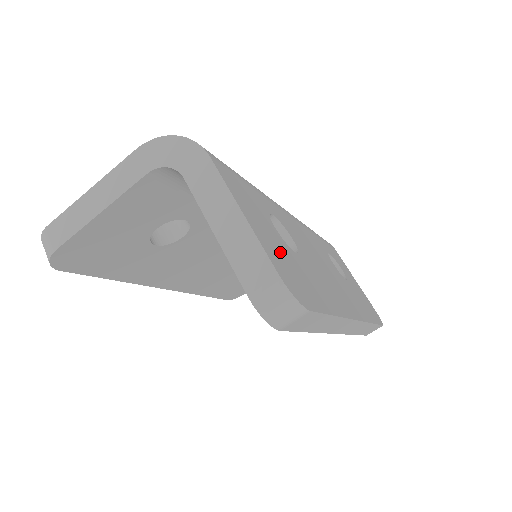
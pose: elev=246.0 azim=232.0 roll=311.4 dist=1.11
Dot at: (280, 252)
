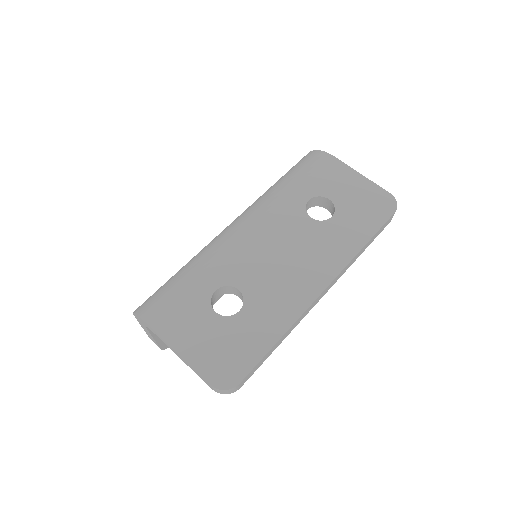
Dot at: (216, 346)
